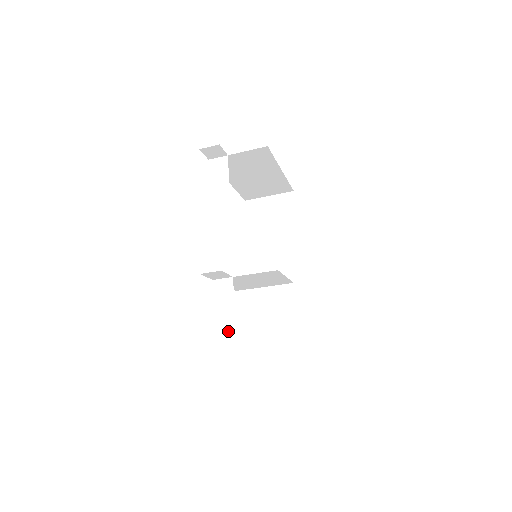
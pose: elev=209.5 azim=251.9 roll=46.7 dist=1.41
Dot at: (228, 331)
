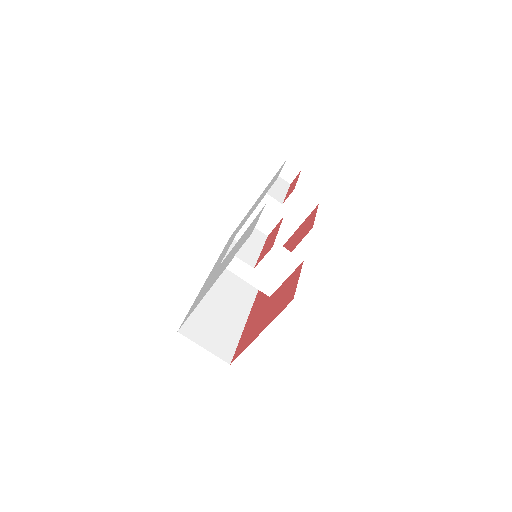
Dot at: (249, 259)
